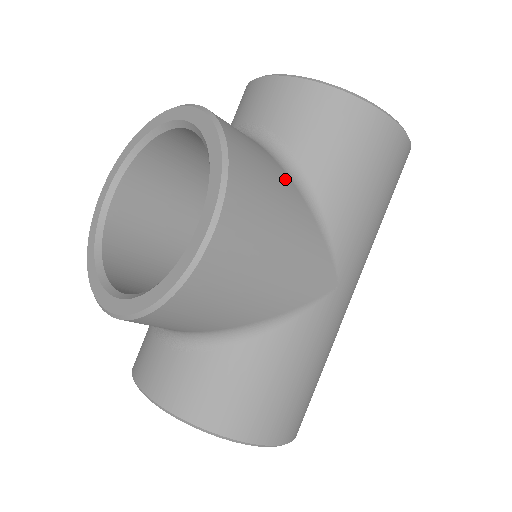
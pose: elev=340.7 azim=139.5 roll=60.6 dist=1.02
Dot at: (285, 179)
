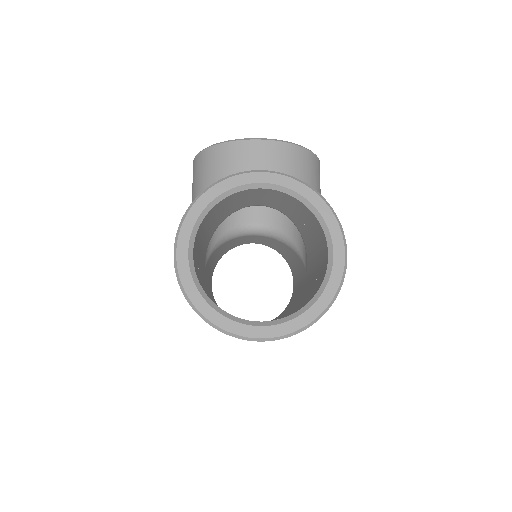
Dot at: occluded
